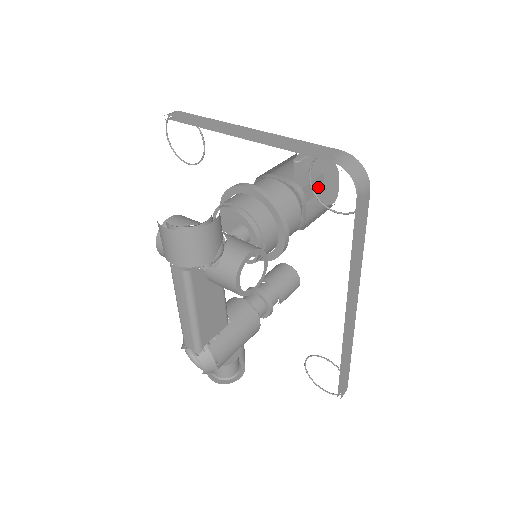
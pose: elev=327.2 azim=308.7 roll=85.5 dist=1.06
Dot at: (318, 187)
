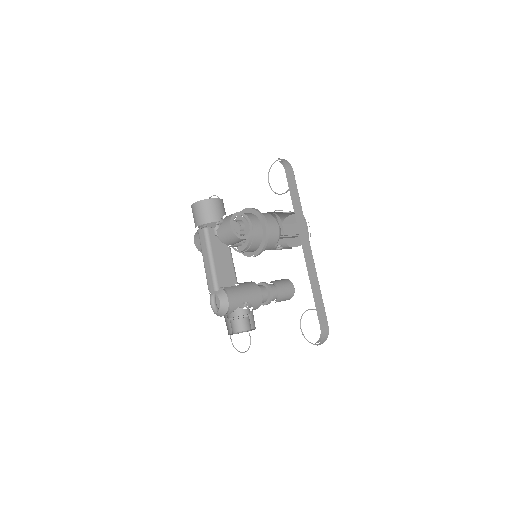
Dot at: (296, 230)
